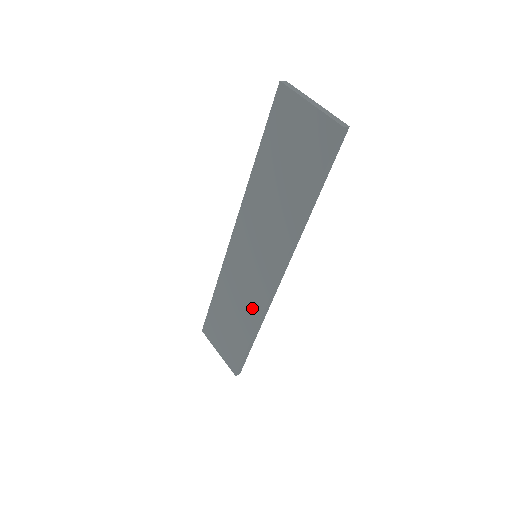
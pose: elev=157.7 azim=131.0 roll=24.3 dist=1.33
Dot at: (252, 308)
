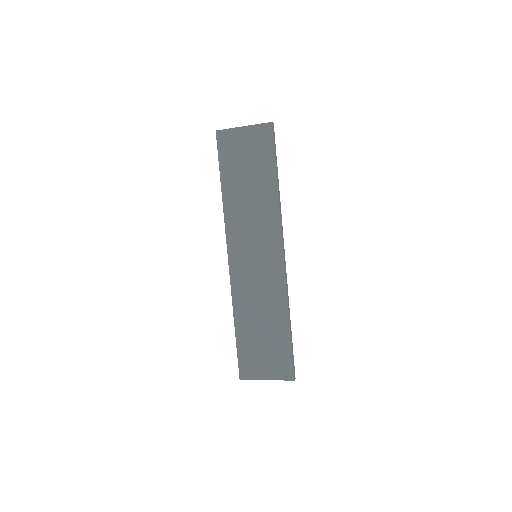
Dot at: (276, 298)
